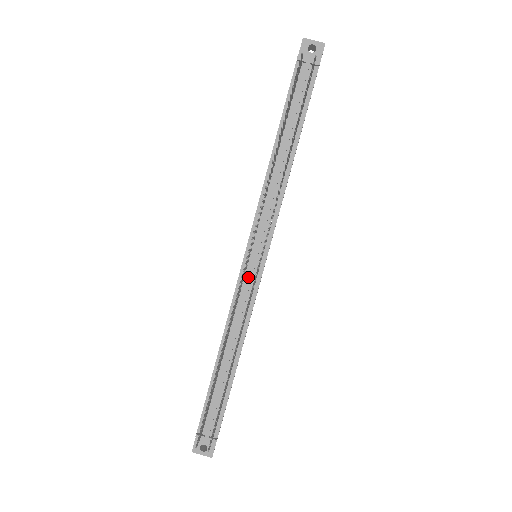
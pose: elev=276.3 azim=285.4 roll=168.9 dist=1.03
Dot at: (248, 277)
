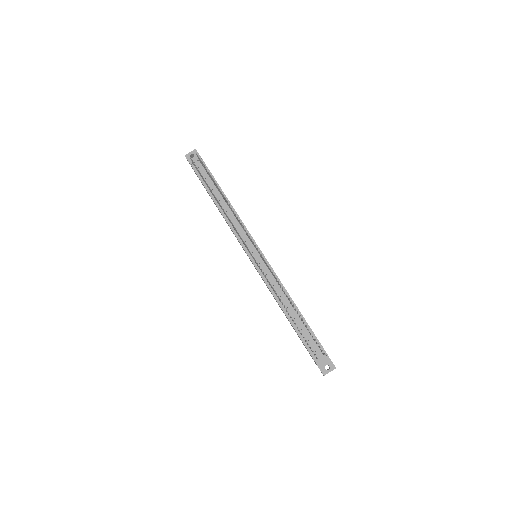
Dot at: (261, 266)
